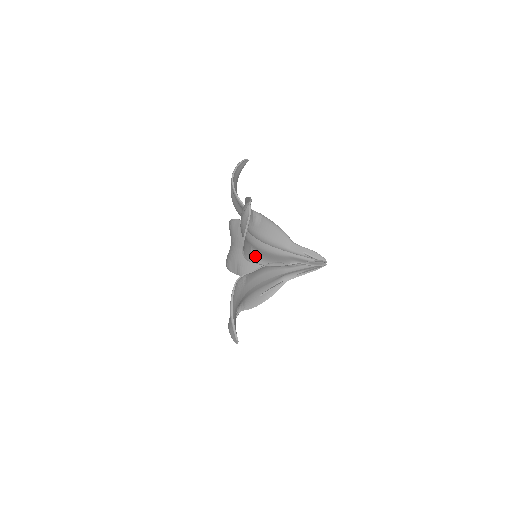
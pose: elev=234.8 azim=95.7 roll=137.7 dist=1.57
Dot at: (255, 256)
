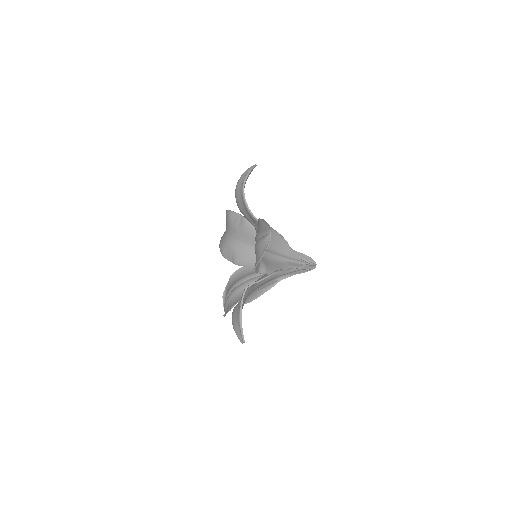
Dot at: (263, 268)
